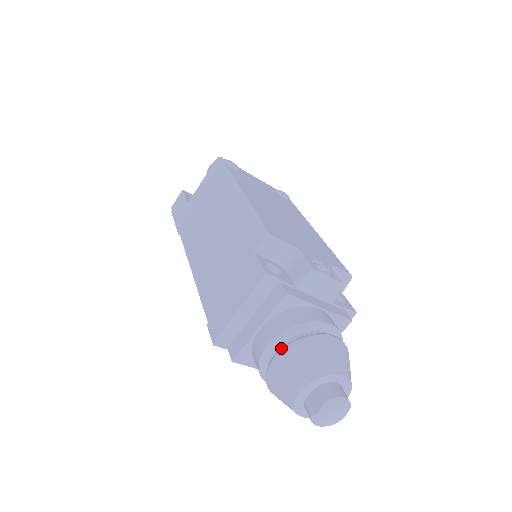
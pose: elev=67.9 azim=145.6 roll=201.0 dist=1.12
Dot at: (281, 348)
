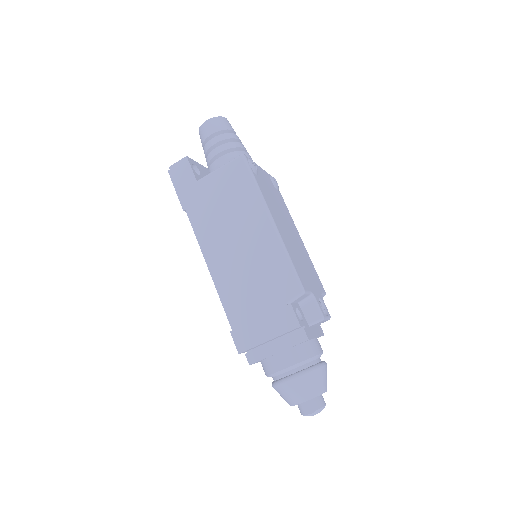
Dot at: (294, 371)
